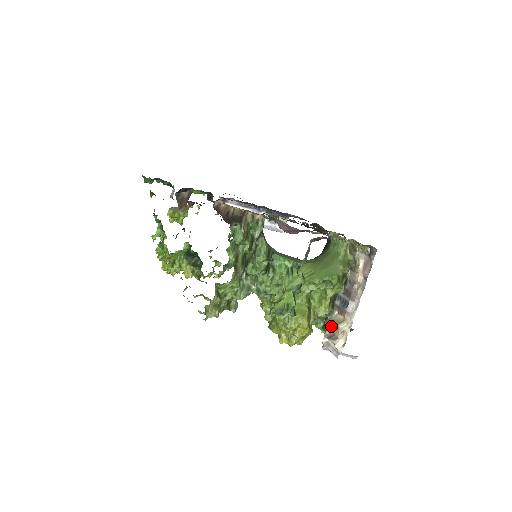
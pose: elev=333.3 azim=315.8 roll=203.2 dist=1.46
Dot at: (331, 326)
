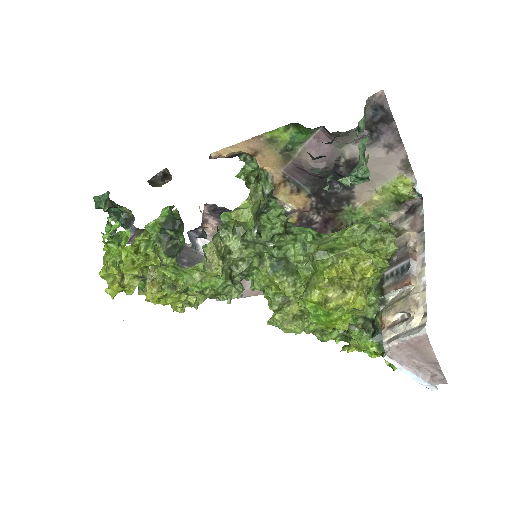
Dot at: (391, 311)
